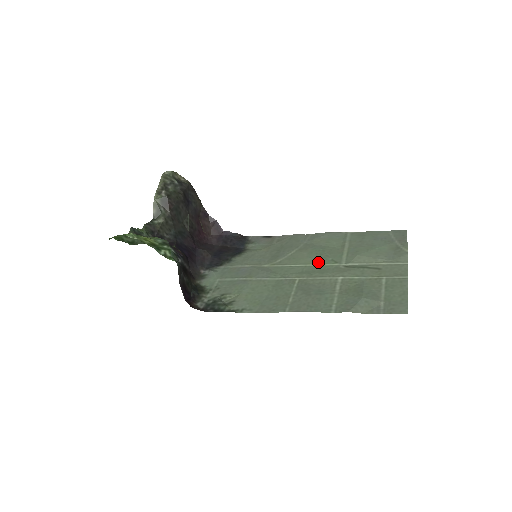
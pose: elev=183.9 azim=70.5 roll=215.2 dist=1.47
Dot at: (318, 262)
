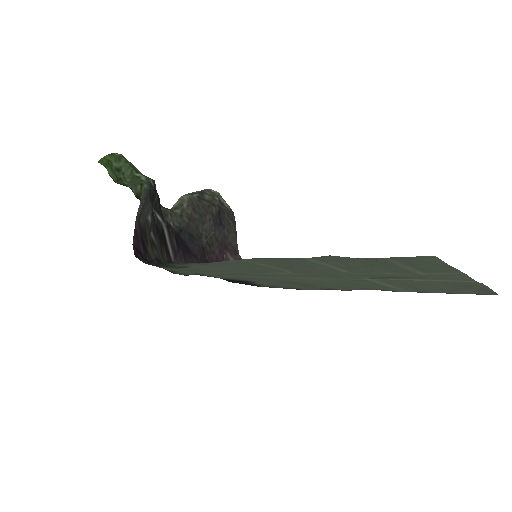
Dot at: (336, 279)
